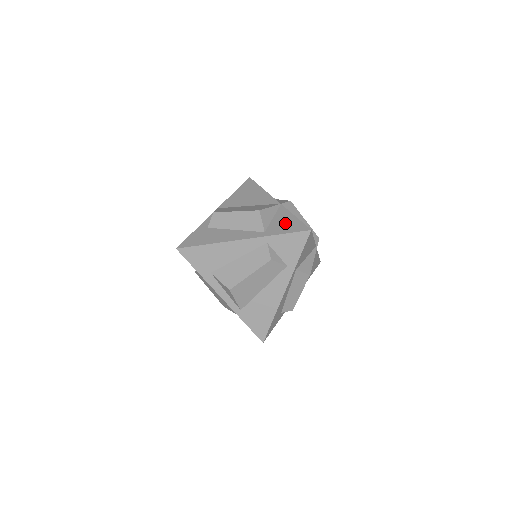
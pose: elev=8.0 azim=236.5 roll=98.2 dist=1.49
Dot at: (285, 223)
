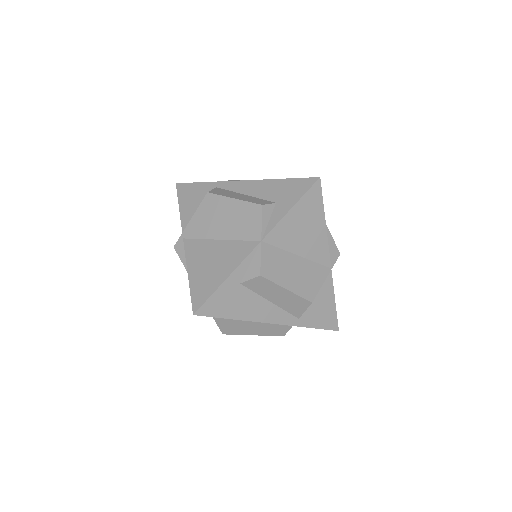
Dot at: (322, 311)
